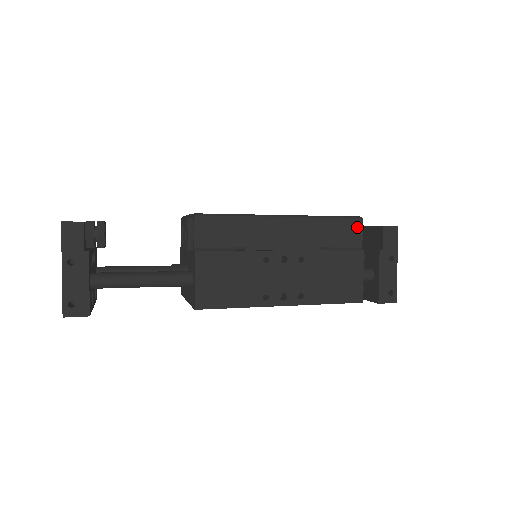
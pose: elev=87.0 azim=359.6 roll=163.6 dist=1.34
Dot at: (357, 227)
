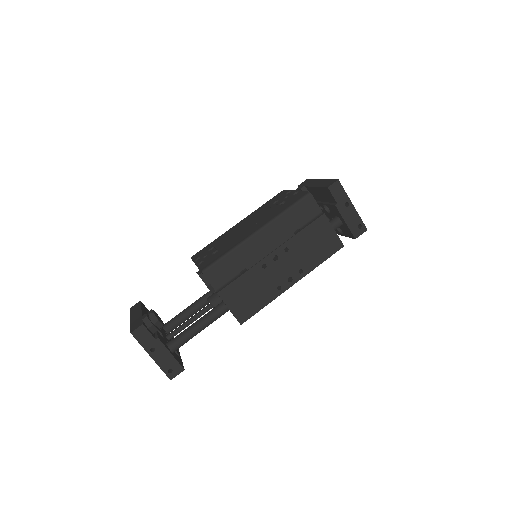
Dot at: (310, 202)
